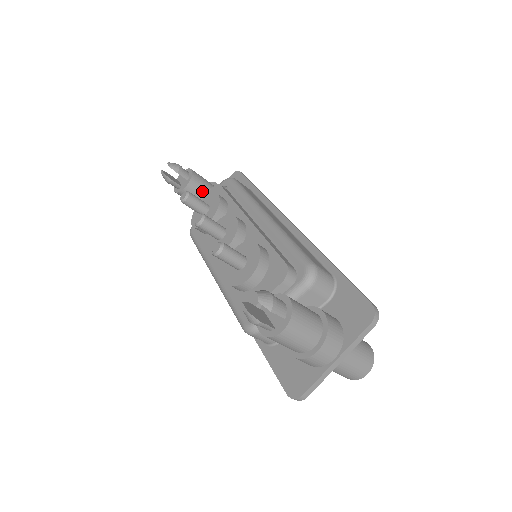
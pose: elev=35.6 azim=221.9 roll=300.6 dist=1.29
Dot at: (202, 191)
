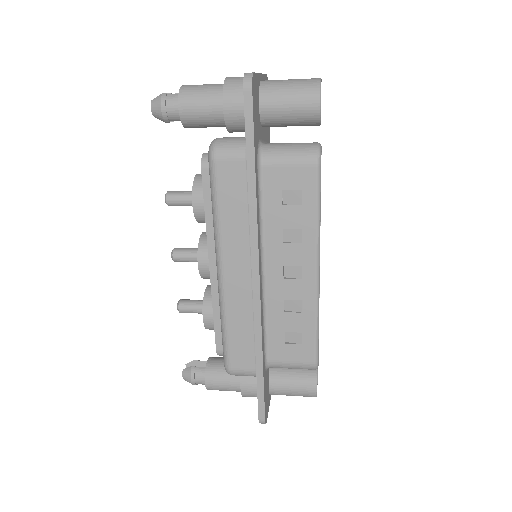
Dot at: (208, 126)
